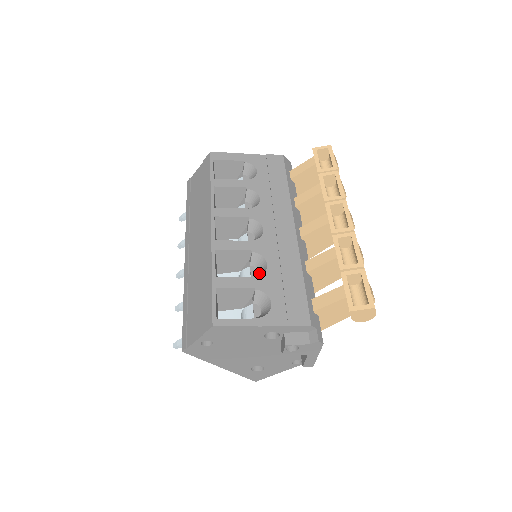
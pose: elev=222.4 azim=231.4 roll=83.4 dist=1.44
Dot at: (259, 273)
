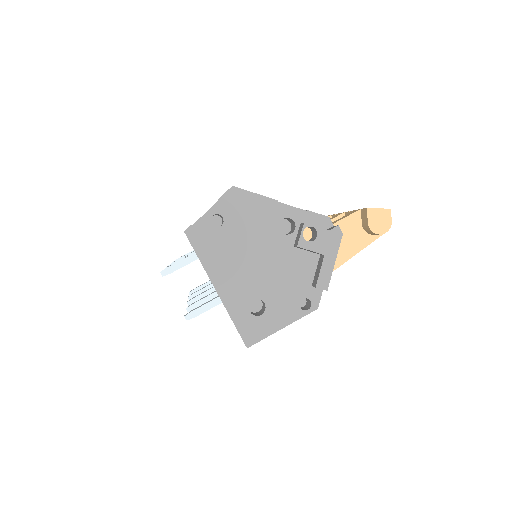
Dot at: occluded
